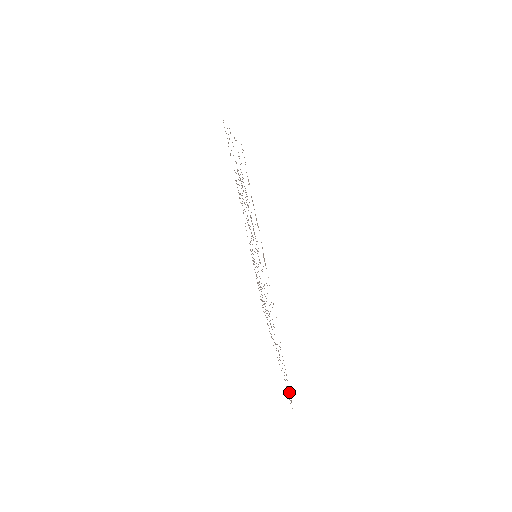
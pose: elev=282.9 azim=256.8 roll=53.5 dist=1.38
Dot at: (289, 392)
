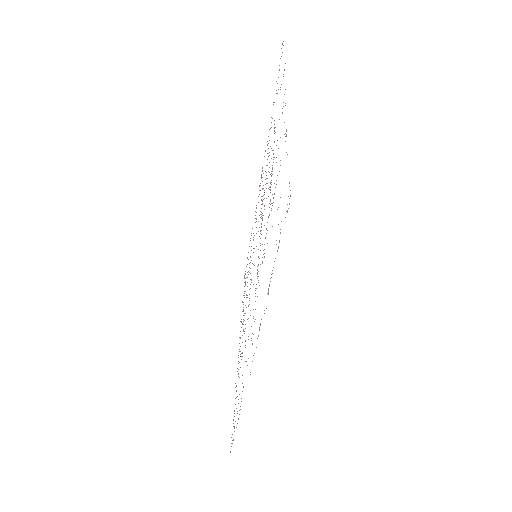
Dot at: occluded
